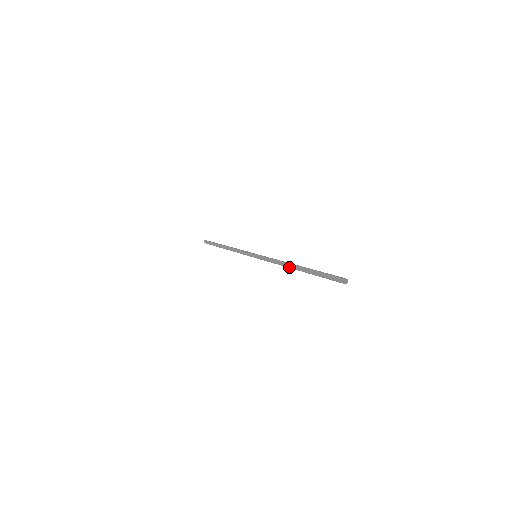
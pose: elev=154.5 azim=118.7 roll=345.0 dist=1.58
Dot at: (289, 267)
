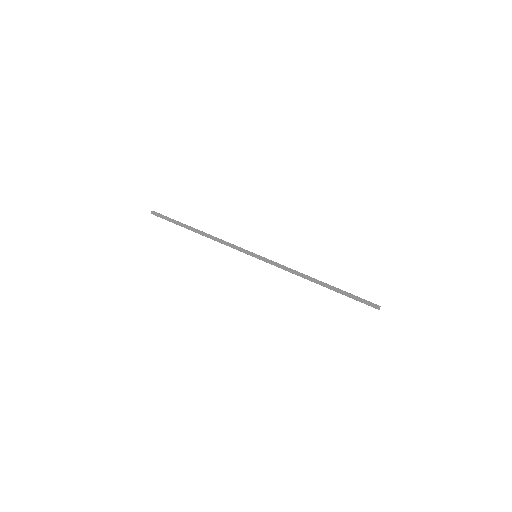
Dot at: occluded
